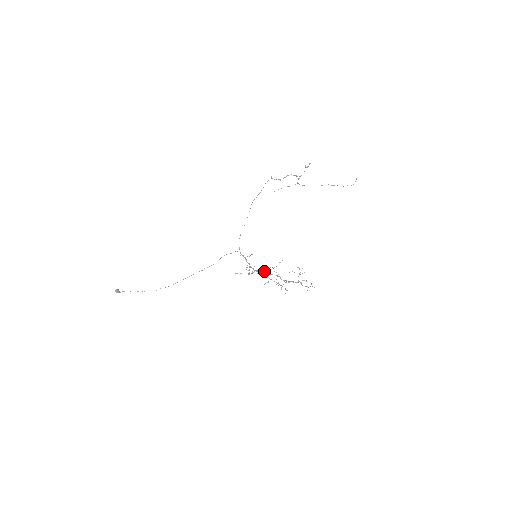
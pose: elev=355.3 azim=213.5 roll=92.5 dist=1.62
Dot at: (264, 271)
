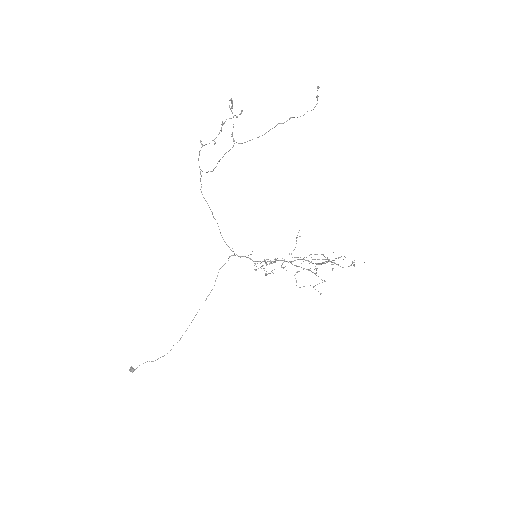
Dot at: occluded
